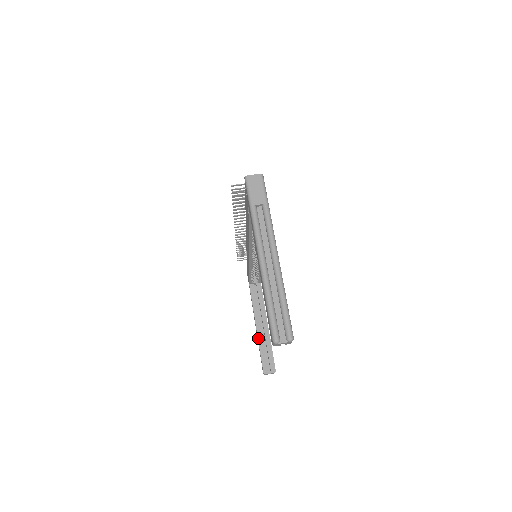
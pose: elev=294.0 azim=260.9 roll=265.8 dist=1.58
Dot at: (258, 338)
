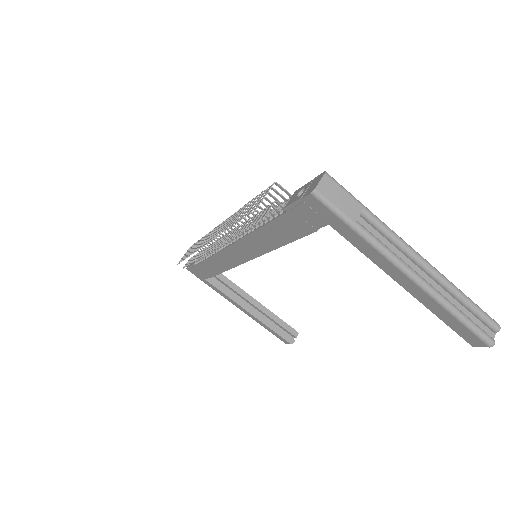
Dot at: (260, 320)
